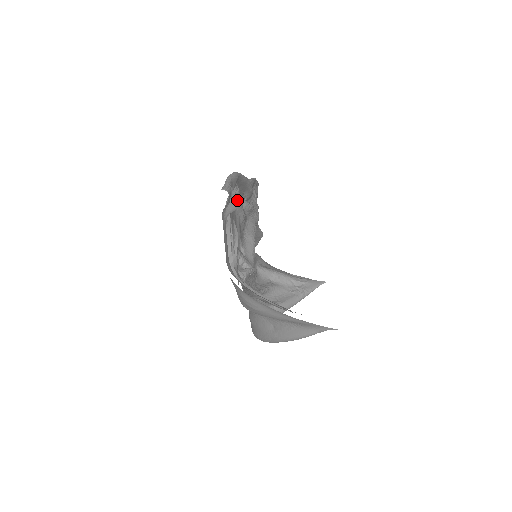
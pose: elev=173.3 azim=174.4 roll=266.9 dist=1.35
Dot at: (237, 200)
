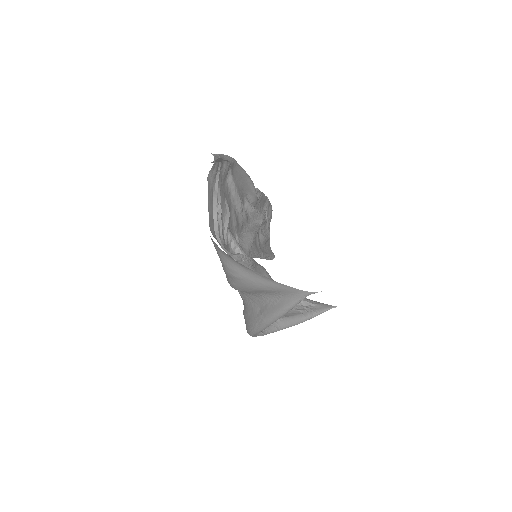
Dot at: occluded
